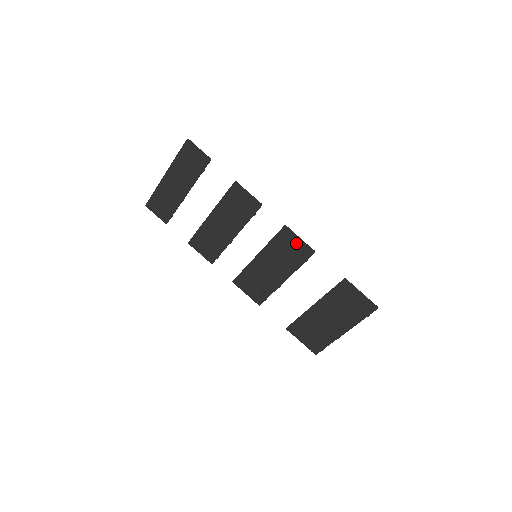
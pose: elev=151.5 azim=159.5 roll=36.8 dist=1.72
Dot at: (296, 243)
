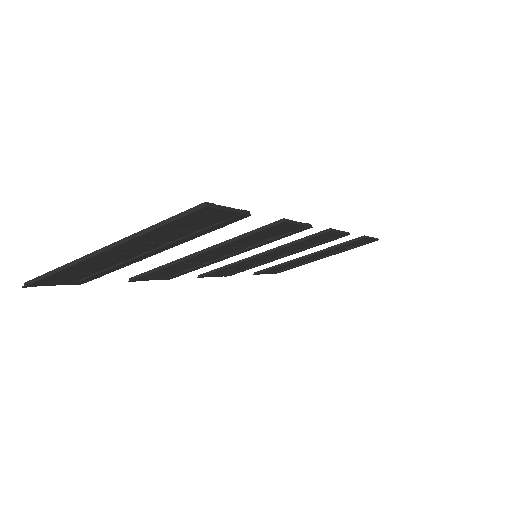
Dot at: (331, 236)
